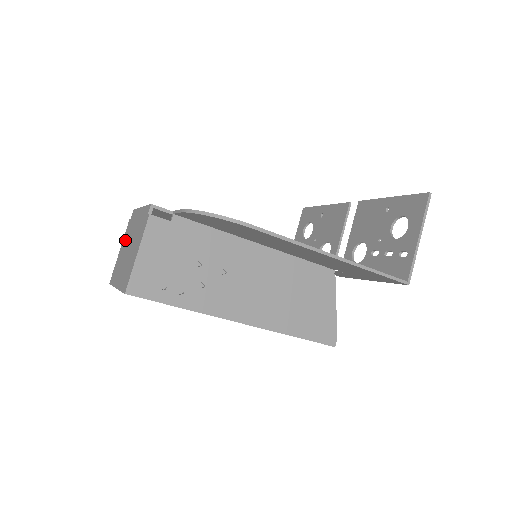
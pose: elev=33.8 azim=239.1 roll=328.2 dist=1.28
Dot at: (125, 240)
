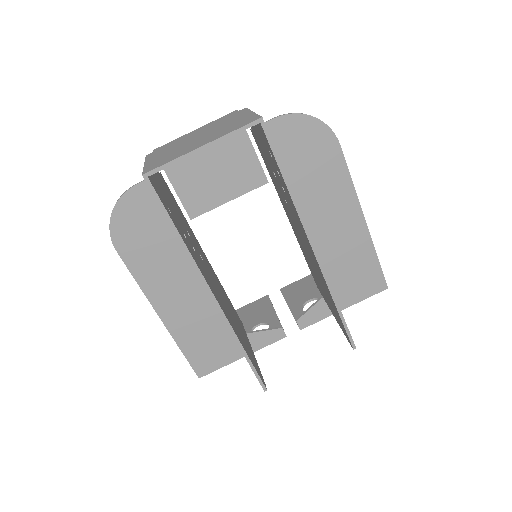
Dot at: (162, 152)
